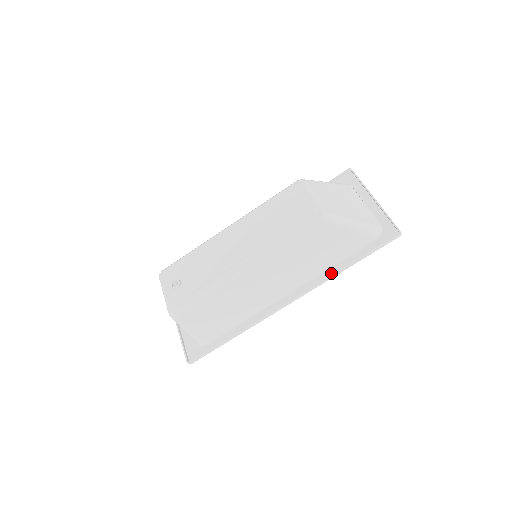
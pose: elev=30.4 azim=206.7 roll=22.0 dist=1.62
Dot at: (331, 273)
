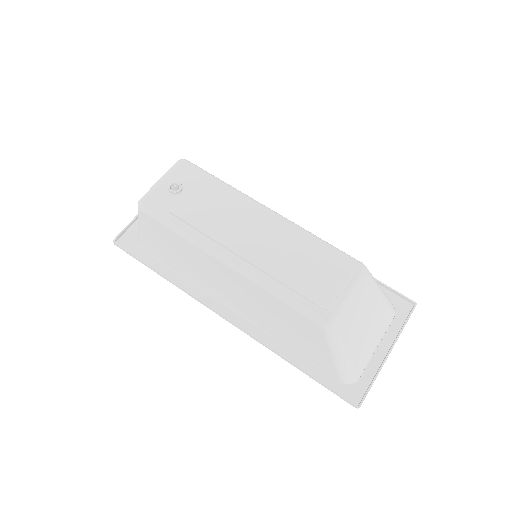
Dot at: (278, 349)
